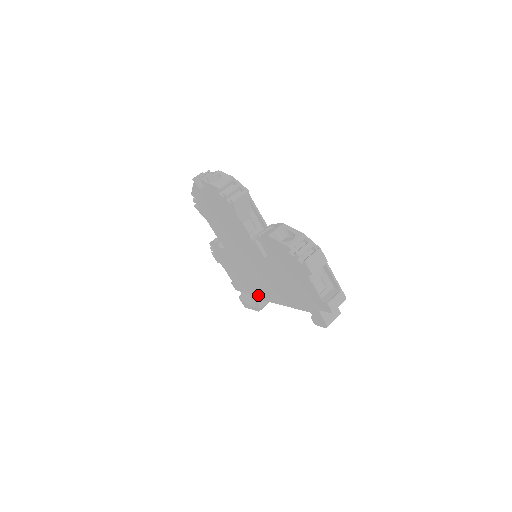
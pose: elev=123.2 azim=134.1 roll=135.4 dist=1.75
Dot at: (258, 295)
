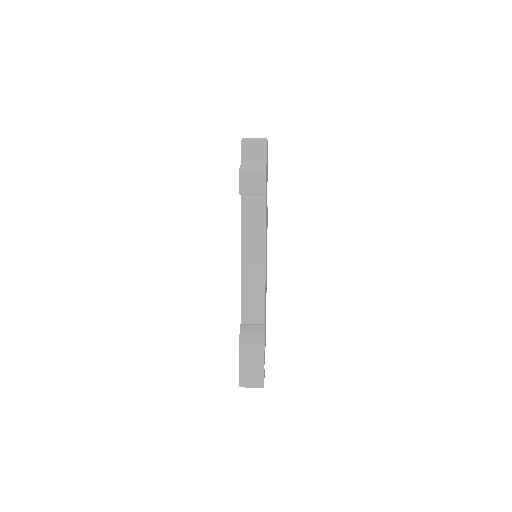
Dot at: occluded
